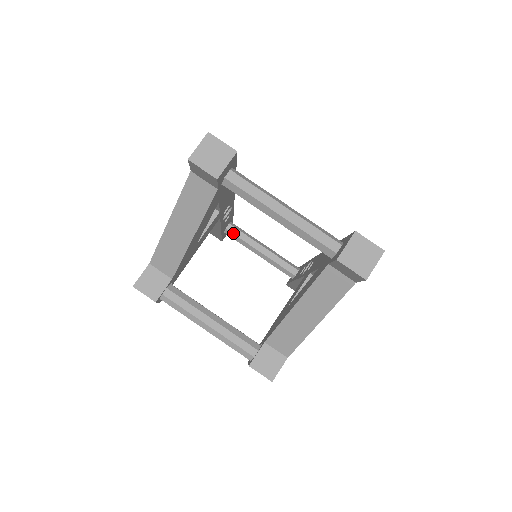
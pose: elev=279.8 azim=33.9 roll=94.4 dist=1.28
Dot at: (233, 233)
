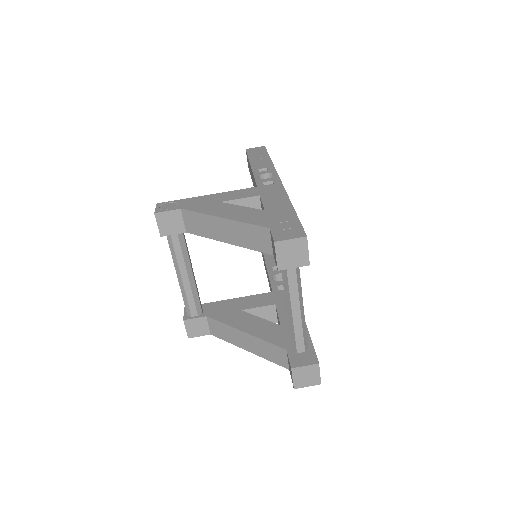
Dot at: occluded
